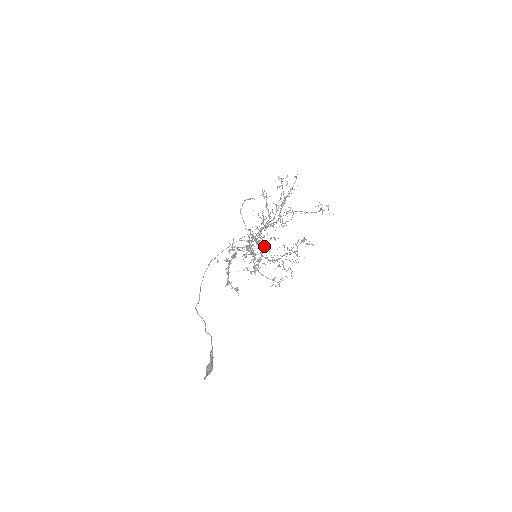
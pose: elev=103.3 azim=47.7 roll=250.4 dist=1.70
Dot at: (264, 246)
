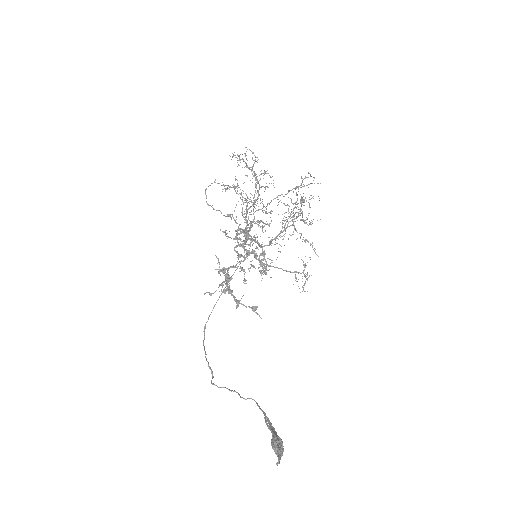
Dot at: (258, 225)
